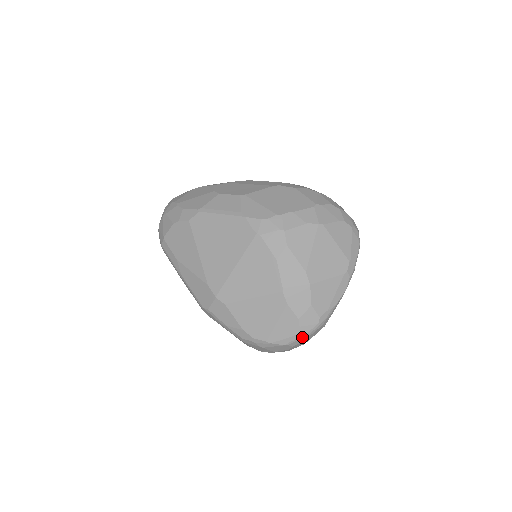
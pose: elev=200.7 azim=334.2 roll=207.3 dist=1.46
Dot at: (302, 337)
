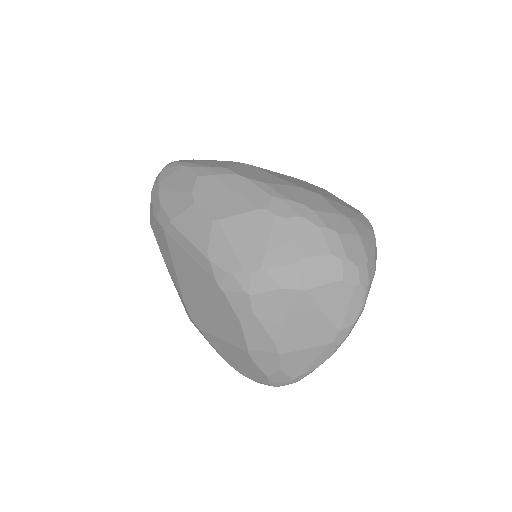
Dot at: (274, 386)
